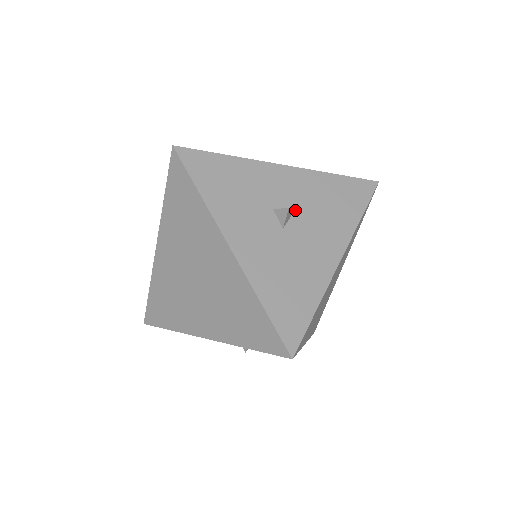
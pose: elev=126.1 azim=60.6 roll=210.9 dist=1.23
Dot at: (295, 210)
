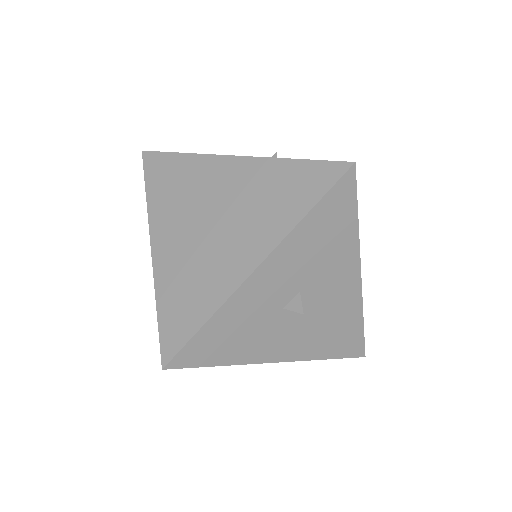
Dot at: (299, 288)
